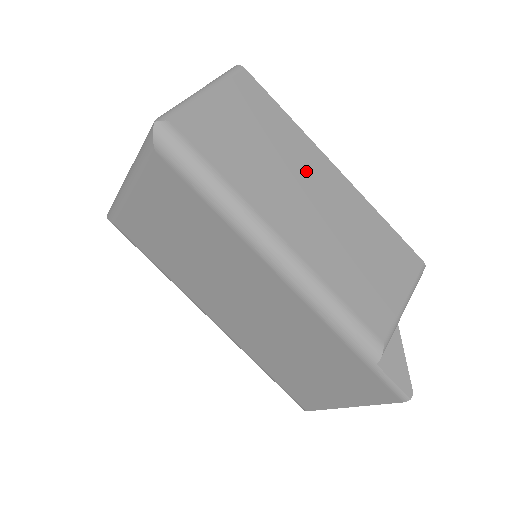
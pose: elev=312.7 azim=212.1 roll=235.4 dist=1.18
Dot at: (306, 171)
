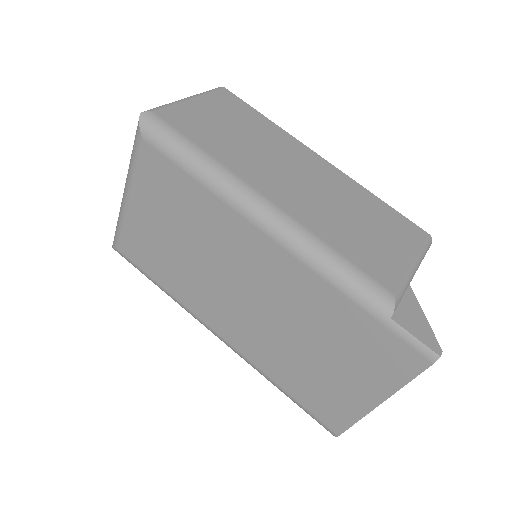
Dot at: (289, 156)
